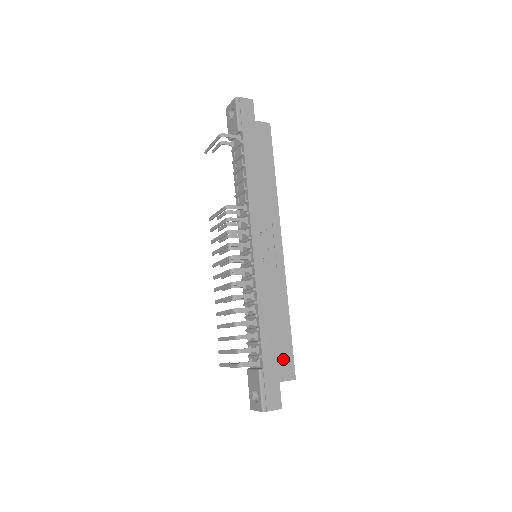
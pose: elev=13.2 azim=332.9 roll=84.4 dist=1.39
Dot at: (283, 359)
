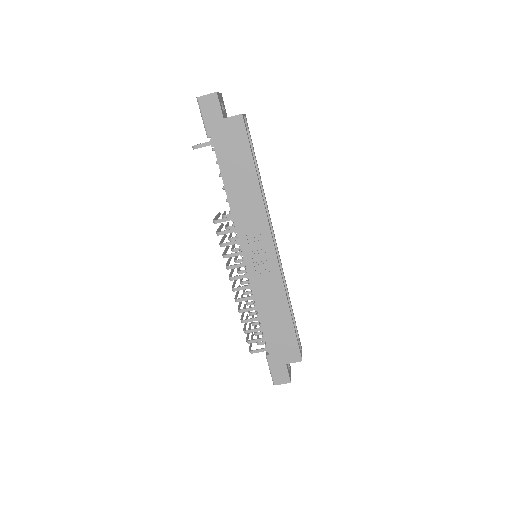
Dot at: (288, 347)
